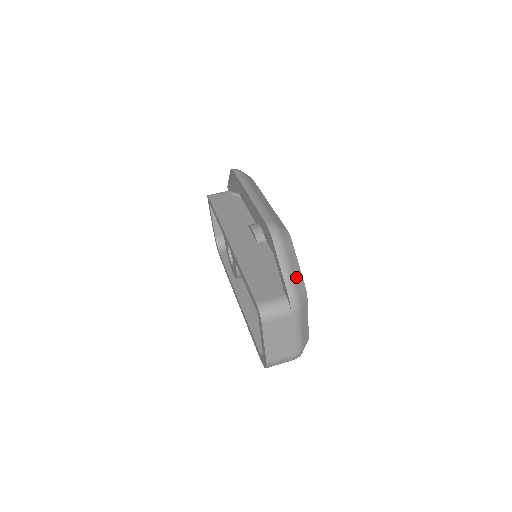
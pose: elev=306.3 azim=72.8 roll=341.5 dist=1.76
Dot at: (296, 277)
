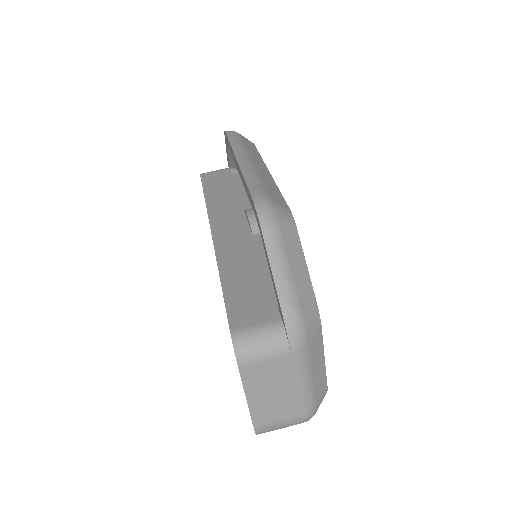
Dot at: (300, 288)
